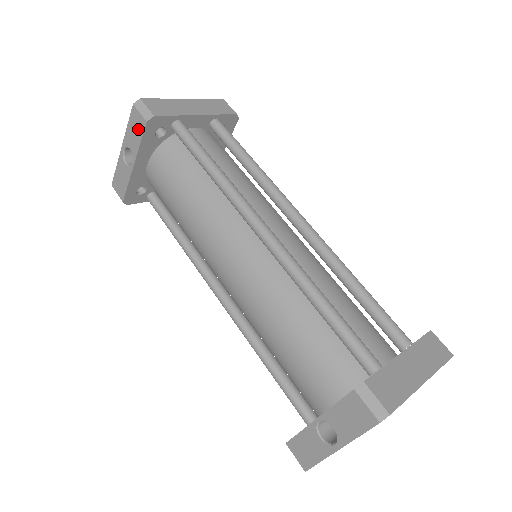
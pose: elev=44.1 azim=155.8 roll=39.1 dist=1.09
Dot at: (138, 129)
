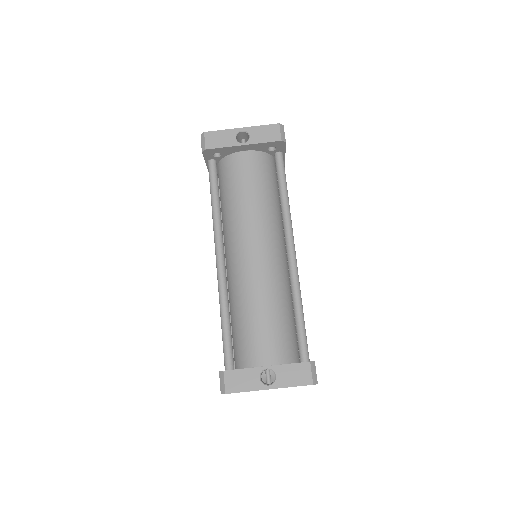
Dot at: (270, 136)
